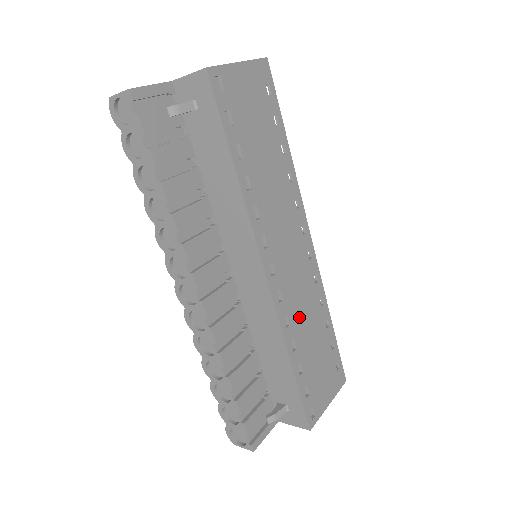
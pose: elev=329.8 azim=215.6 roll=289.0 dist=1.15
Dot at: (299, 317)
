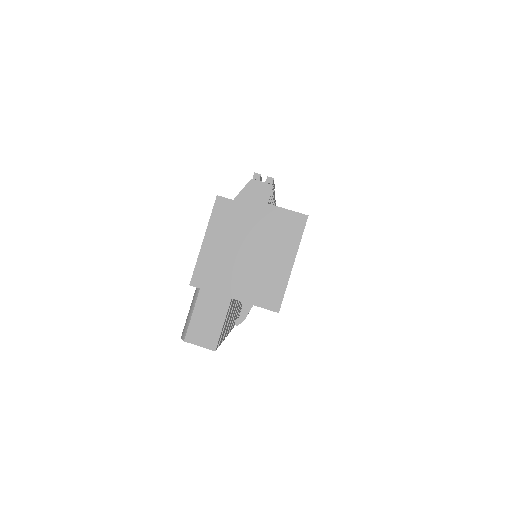
Dot at: occluded
